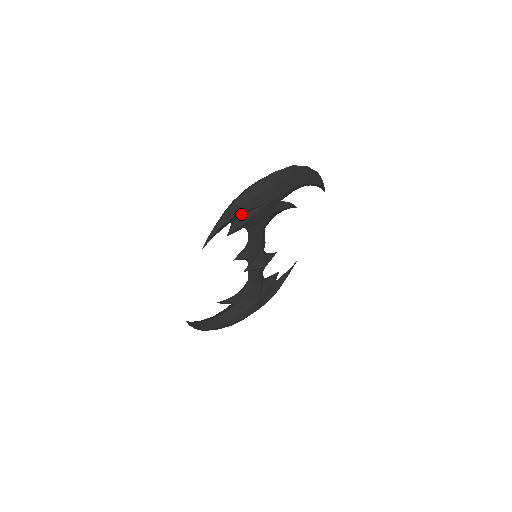
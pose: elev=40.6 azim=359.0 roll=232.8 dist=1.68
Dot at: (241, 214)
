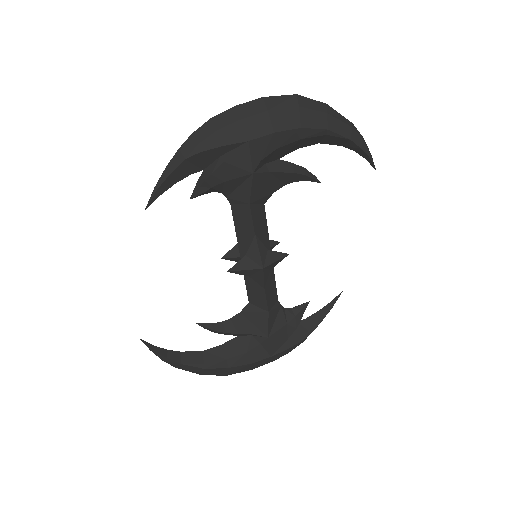
Dot at: (204, 158)
